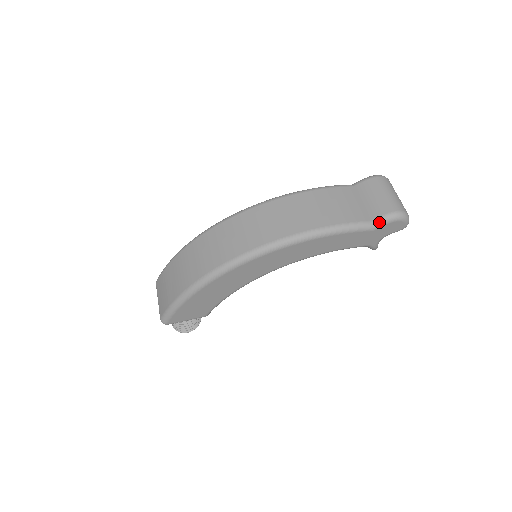
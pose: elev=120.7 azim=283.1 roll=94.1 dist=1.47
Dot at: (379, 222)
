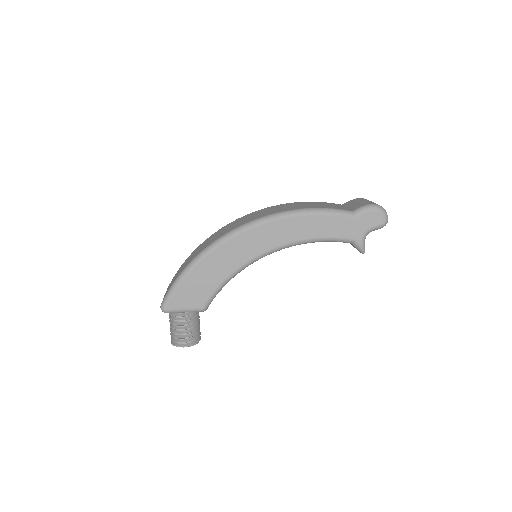
Dot at: (359, 210)
